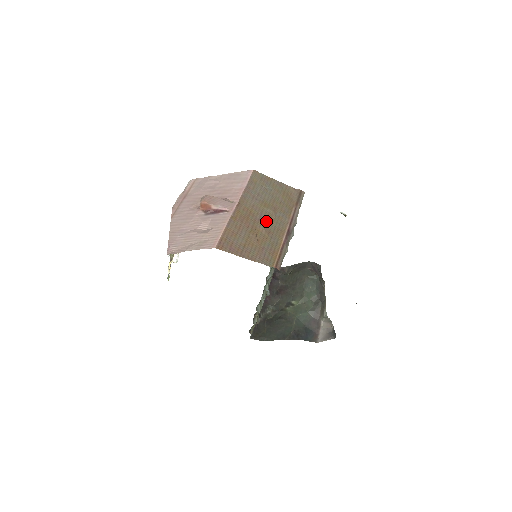
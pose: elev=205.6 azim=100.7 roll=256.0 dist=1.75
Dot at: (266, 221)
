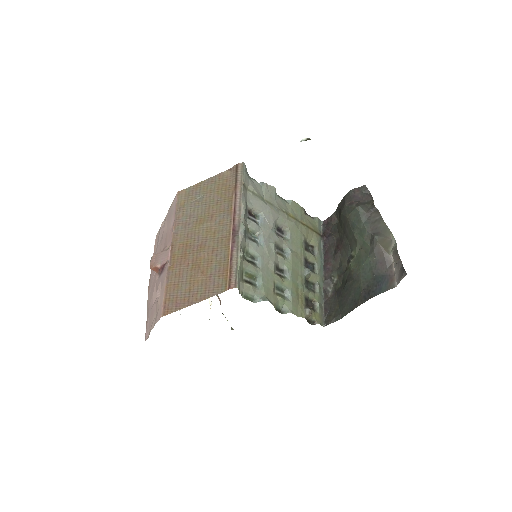
Dot at: (206, 241)
